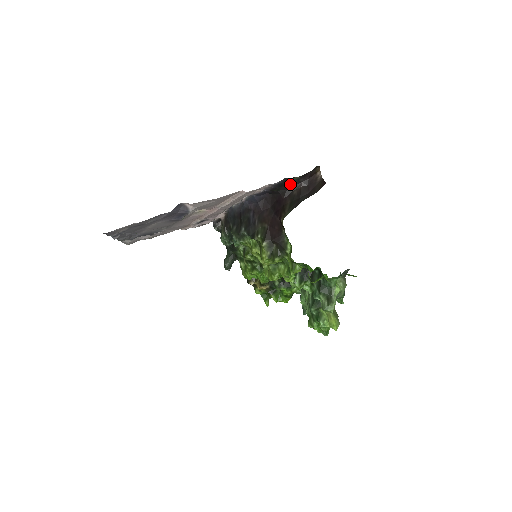
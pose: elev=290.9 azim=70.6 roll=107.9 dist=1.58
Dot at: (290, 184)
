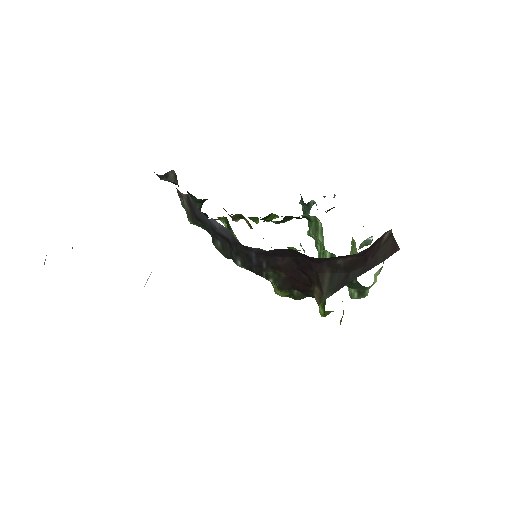
Dot at: occluded
